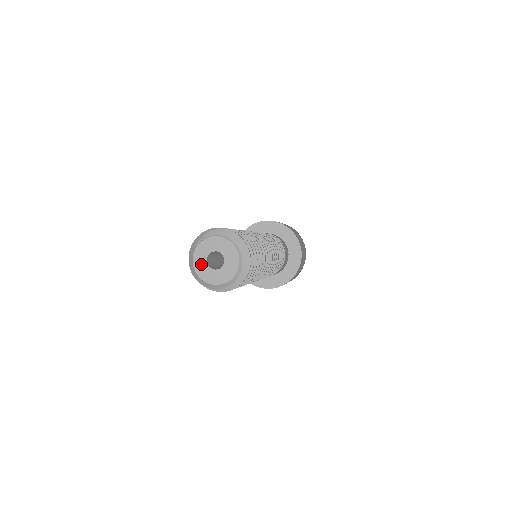
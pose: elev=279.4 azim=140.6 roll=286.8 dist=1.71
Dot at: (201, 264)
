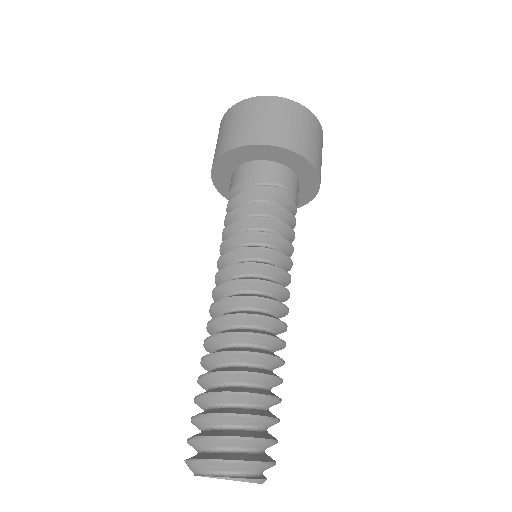
Dot at: occluded
